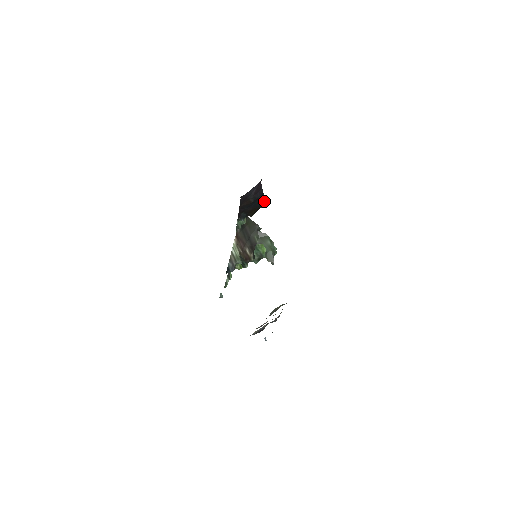
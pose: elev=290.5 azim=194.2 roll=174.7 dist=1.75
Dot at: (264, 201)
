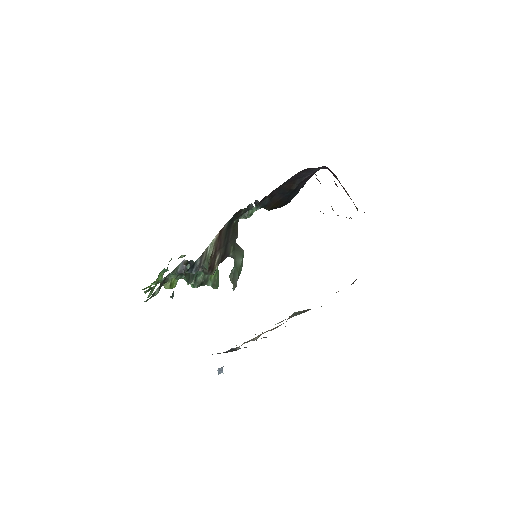
Dot at: (290, 200)
